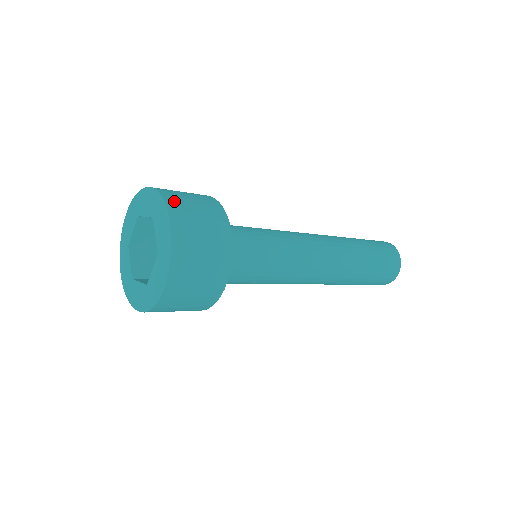
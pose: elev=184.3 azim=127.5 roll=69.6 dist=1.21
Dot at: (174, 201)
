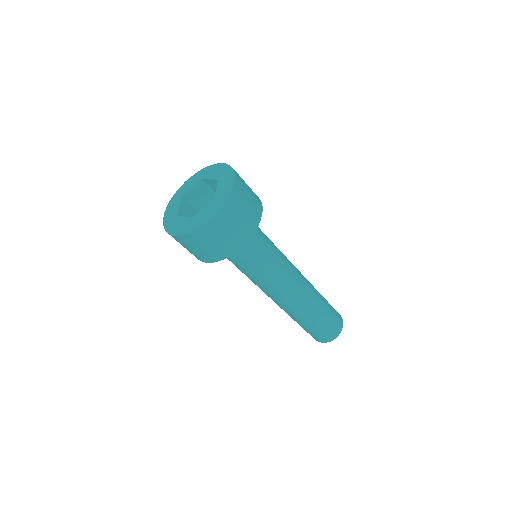
Dot at: (239, 176)
